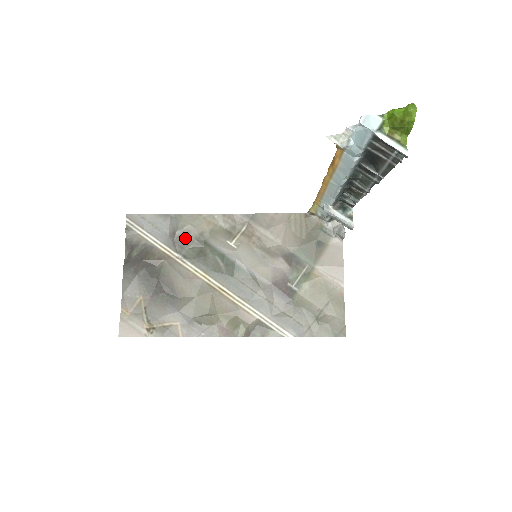
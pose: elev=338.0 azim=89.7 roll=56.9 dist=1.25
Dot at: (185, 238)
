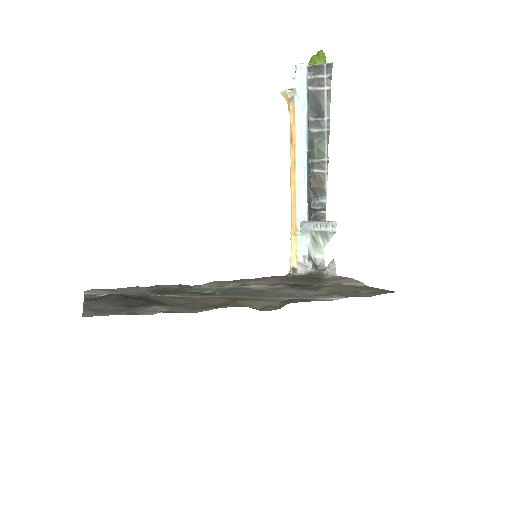
Dot at: (164, 290)
